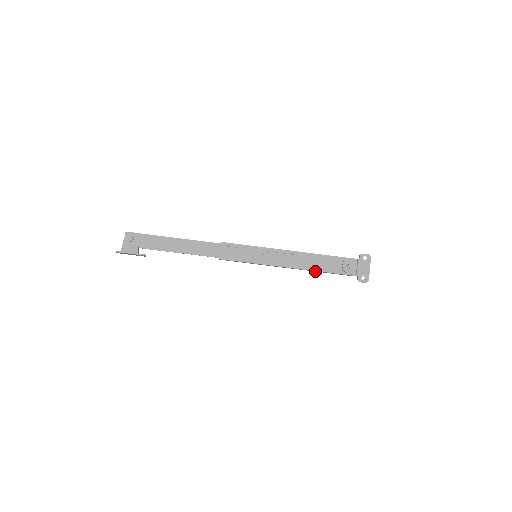
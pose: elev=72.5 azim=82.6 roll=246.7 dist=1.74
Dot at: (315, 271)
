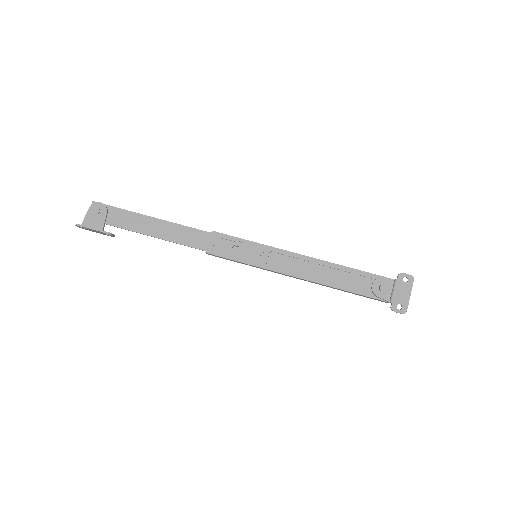
Dot at: (333, 288)
